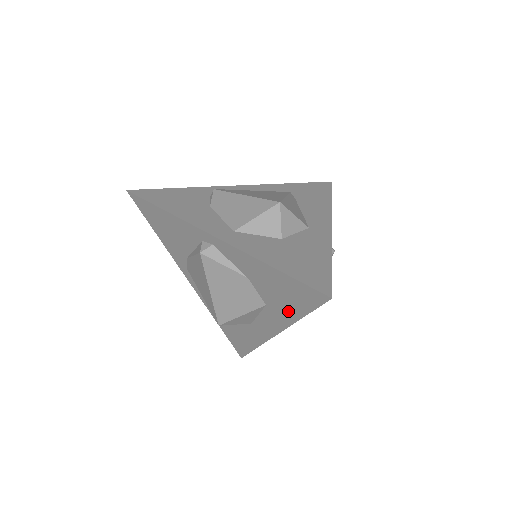
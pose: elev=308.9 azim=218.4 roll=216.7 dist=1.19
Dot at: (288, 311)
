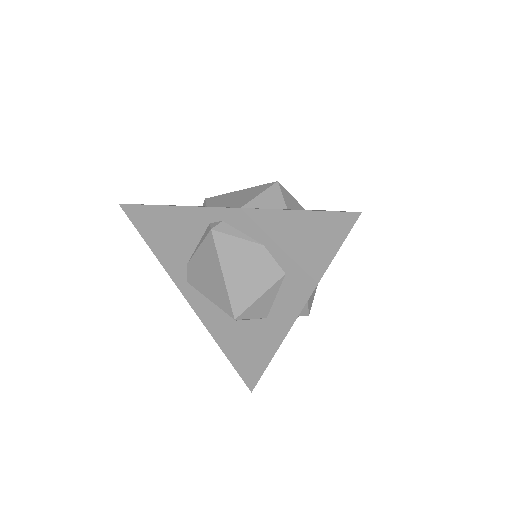
Dot at: (312, 266)
